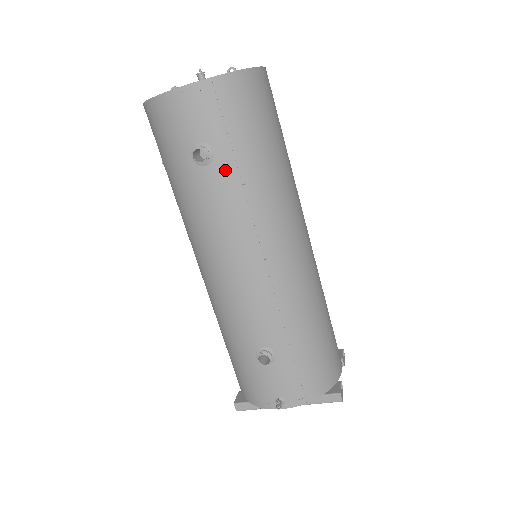
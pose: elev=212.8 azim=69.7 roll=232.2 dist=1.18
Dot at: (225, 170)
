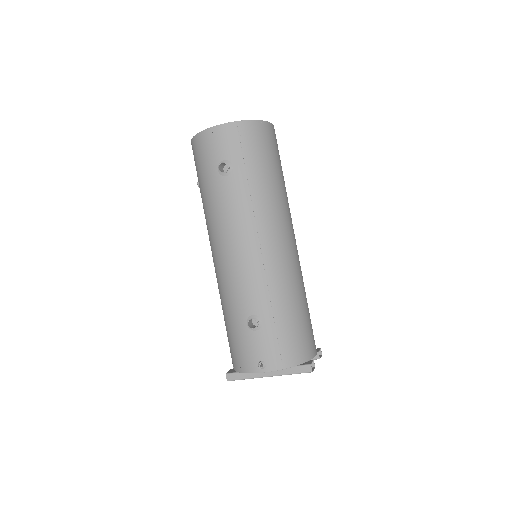
Dot at: (239, 179)
